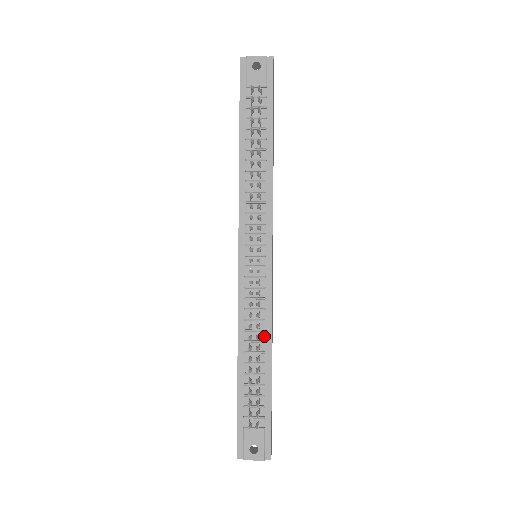
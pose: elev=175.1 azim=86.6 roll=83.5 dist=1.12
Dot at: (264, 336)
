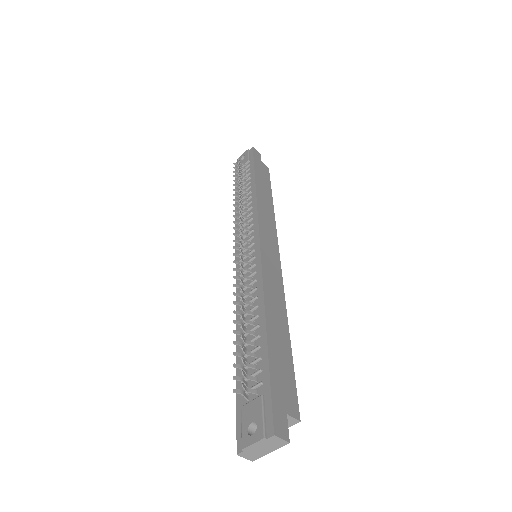
Dot at: (257, 302)
